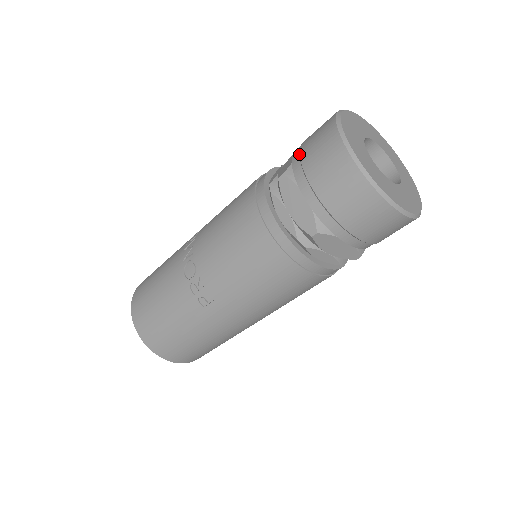
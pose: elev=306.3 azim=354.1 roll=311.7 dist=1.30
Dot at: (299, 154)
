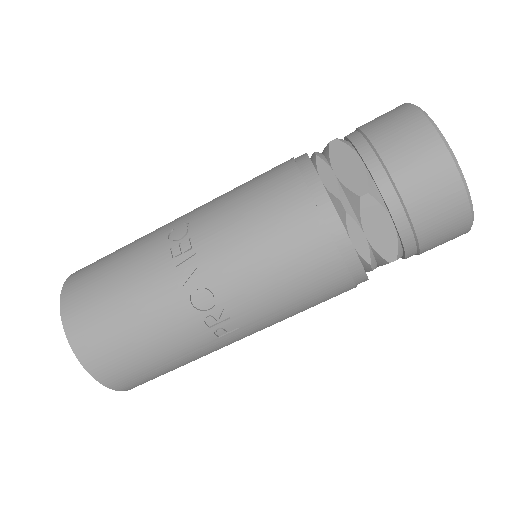
Dot at: (383, 166)
